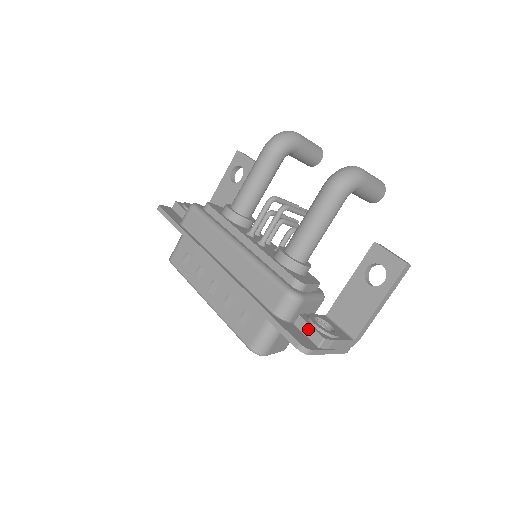
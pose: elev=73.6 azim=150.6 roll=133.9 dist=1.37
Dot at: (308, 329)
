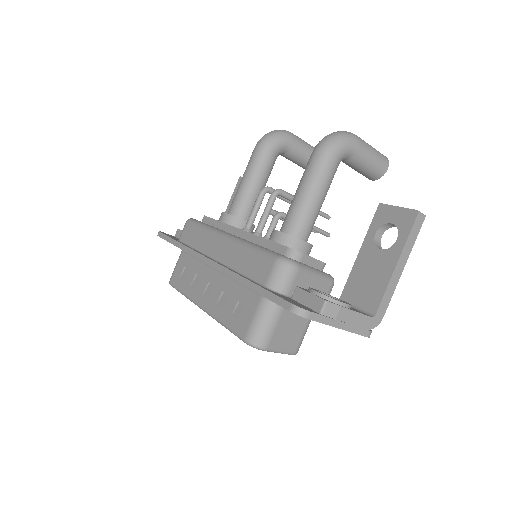
Dot at: (307, 297)
